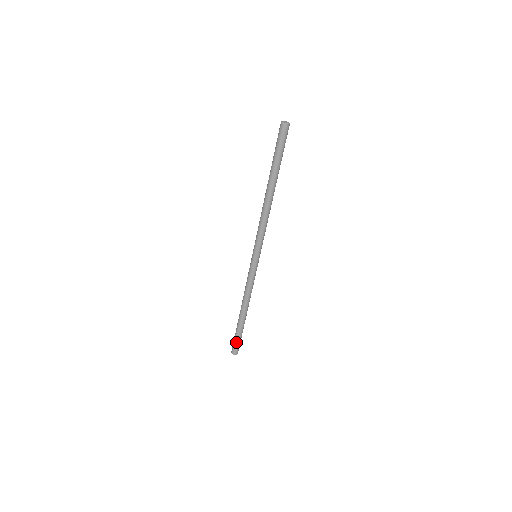
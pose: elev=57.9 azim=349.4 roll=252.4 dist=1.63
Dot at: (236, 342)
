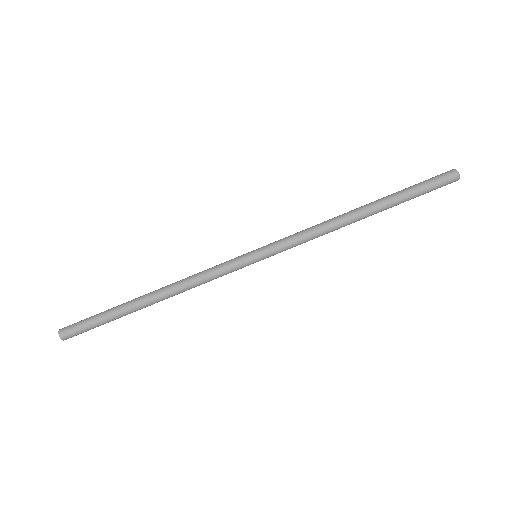
Dot at: (88, 325)
